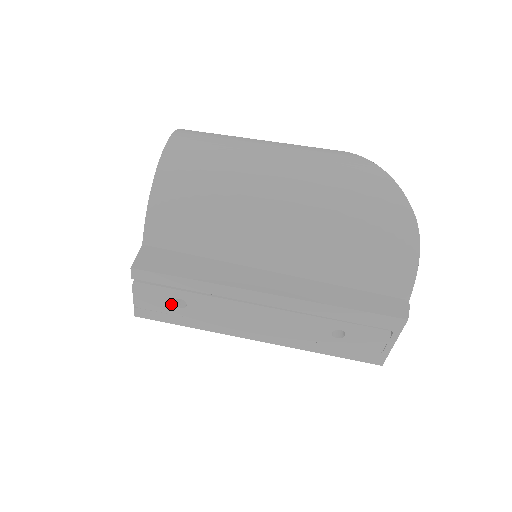
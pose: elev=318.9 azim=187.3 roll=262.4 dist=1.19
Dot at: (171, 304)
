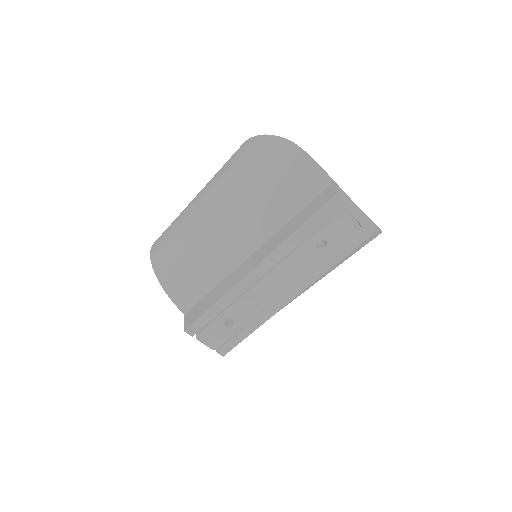
Dot at: (227, 329)
